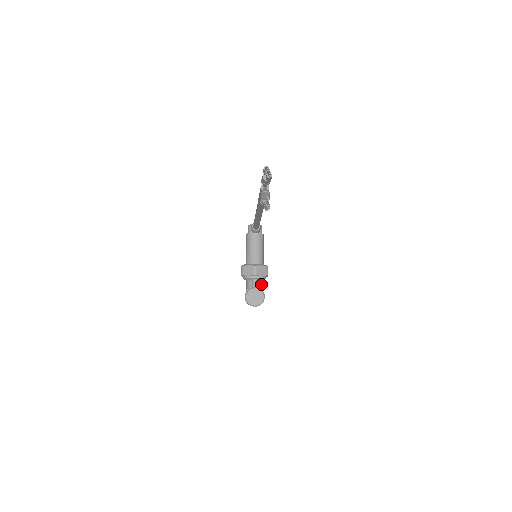
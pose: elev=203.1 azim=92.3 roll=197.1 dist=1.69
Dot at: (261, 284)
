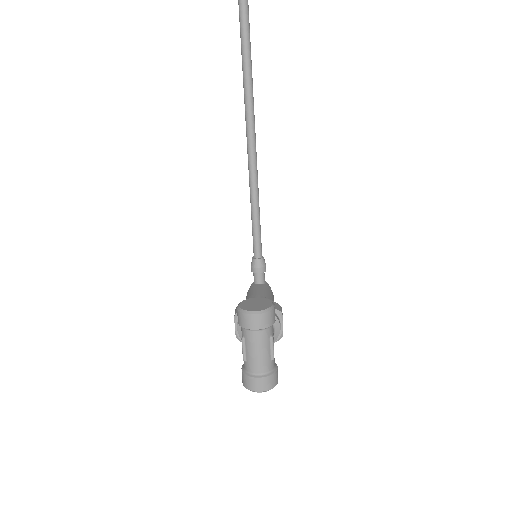
Dot at: occluded
